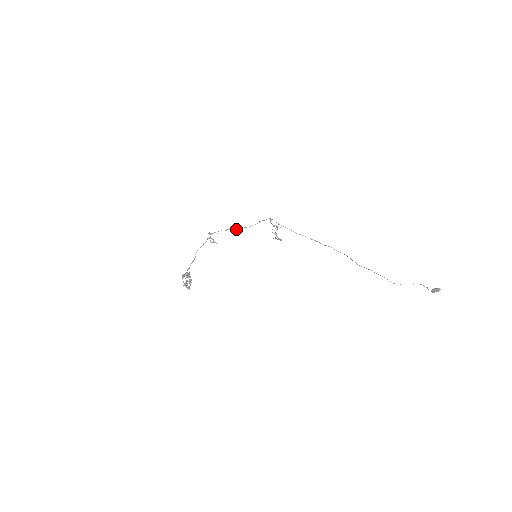
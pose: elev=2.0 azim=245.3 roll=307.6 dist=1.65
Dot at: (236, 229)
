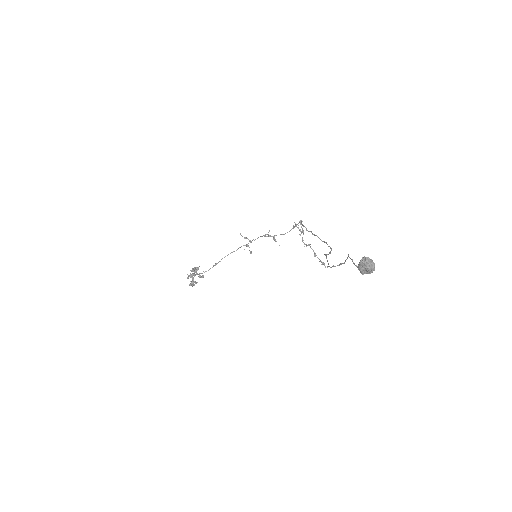
Dot at: (267, 234)
